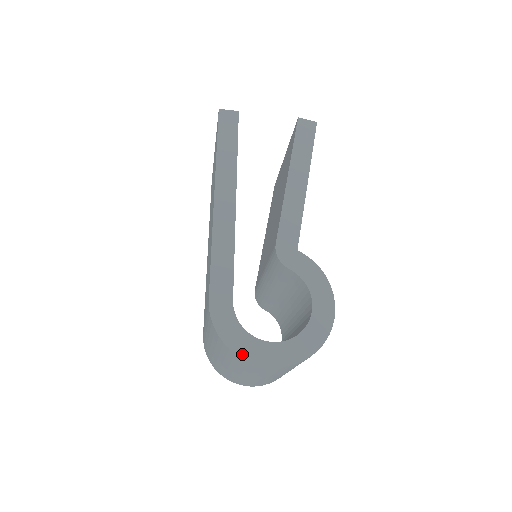
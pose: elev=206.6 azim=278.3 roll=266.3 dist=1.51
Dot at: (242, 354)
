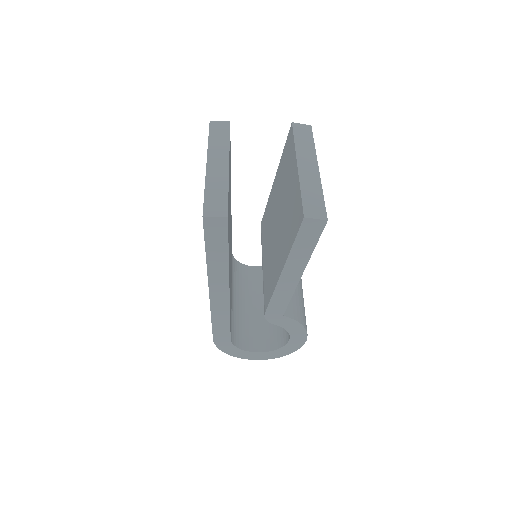
Dot at: (238, 357)
